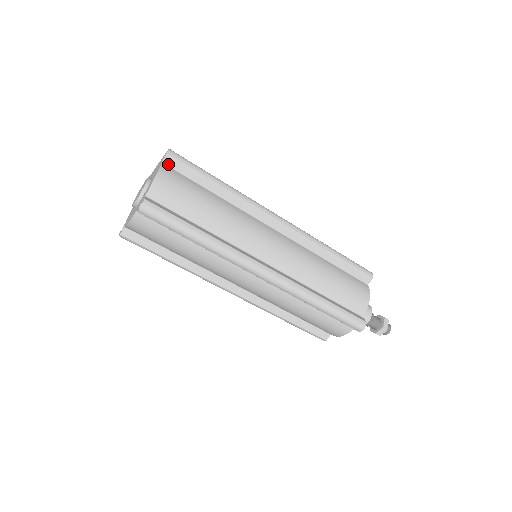
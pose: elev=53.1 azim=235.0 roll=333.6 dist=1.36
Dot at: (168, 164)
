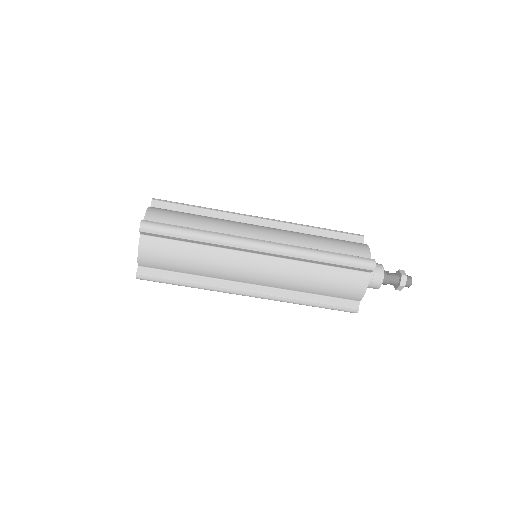
Dot at: (155, 207)
